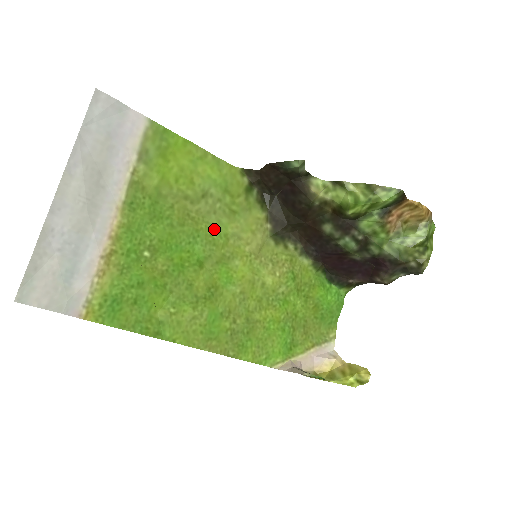
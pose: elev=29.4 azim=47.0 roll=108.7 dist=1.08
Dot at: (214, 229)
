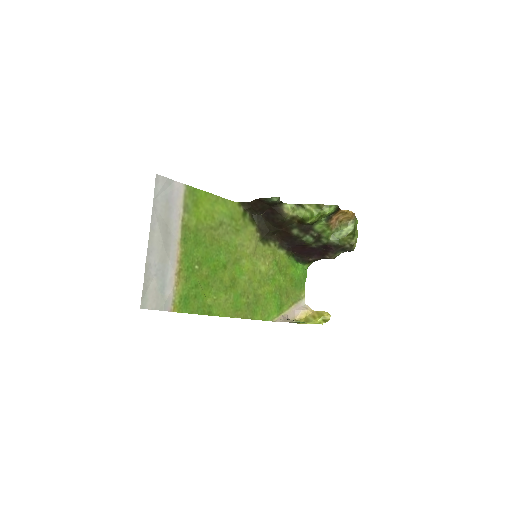
Dot at: (229, 243)
